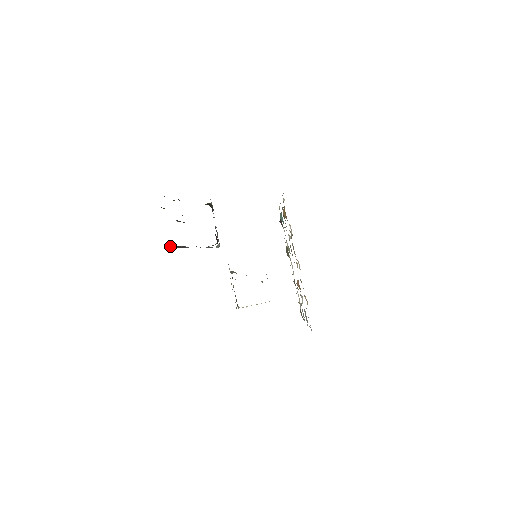
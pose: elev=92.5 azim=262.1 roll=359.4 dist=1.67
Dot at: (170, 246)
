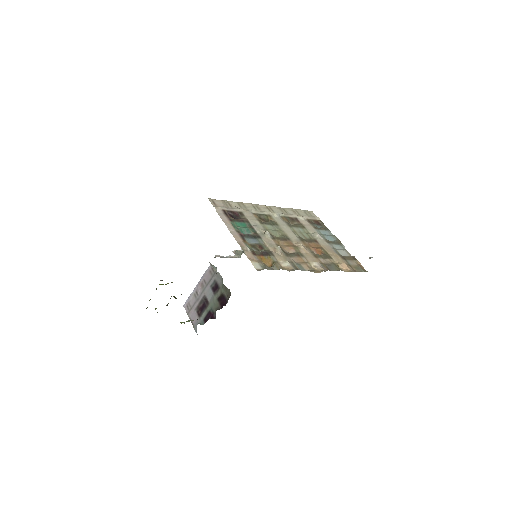
Dot at: (204, 321)
